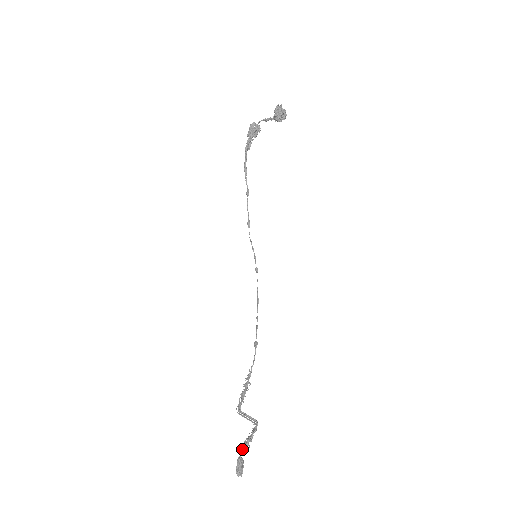
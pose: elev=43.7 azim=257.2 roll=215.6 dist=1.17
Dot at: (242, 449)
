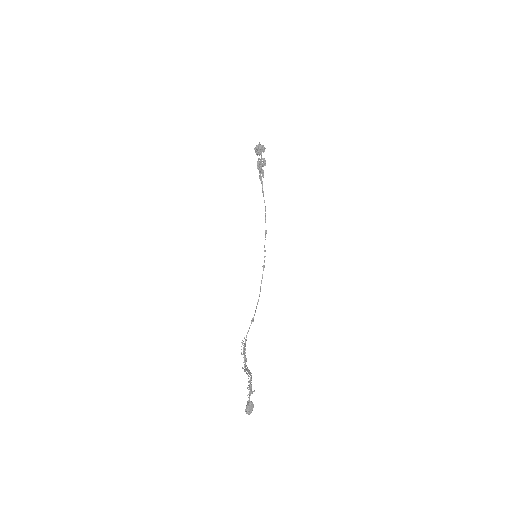
Dot at: occluded
